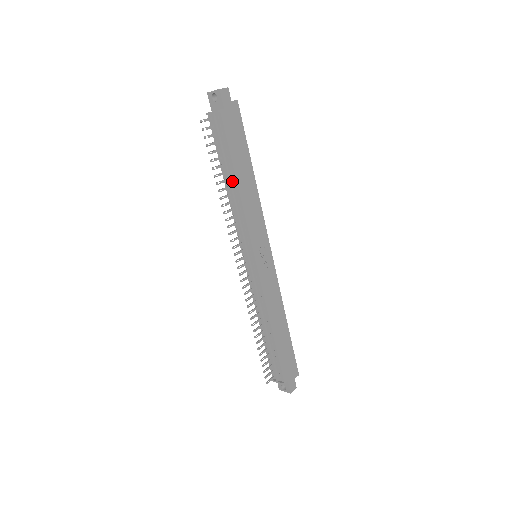
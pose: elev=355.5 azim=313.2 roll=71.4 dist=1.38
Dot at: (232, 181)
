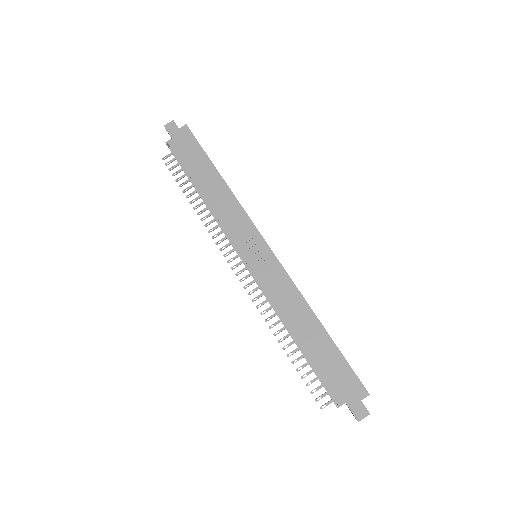
Dot at: (201, 194)
